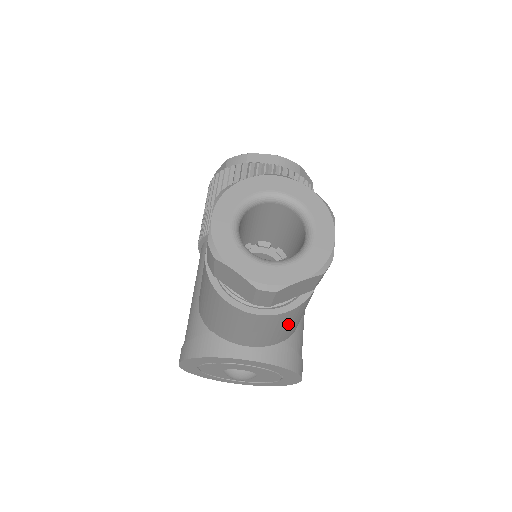
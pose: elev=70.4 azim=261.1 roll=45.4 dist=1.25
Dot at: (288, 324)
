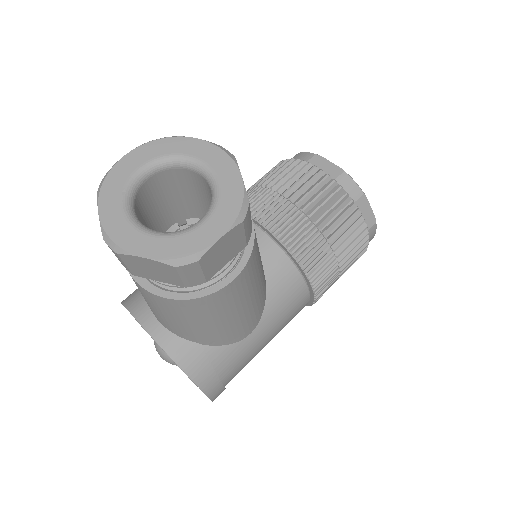
Dot at: (185, 320)
